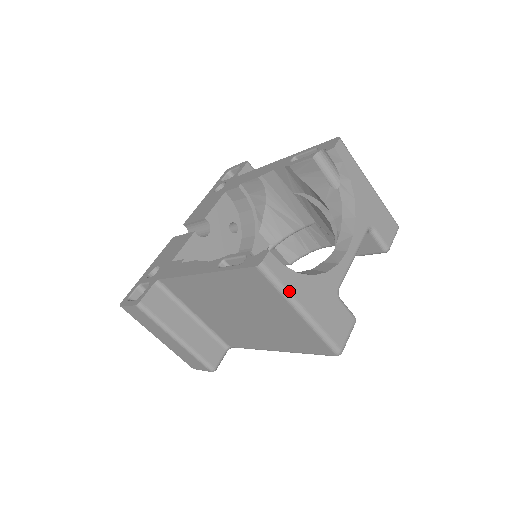
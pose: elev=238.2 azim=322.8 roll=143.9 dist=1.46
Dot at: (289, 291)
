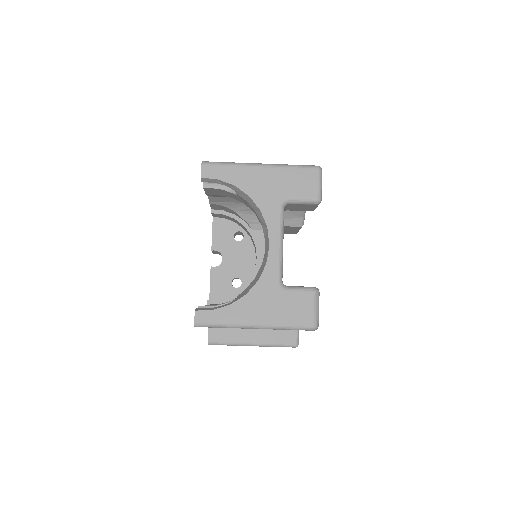
Dot at: (231, 323)
